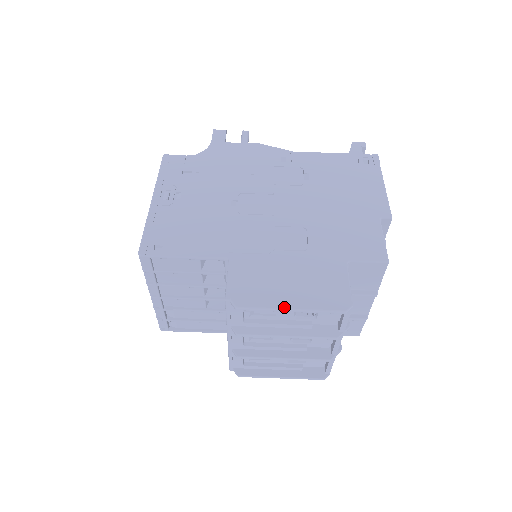
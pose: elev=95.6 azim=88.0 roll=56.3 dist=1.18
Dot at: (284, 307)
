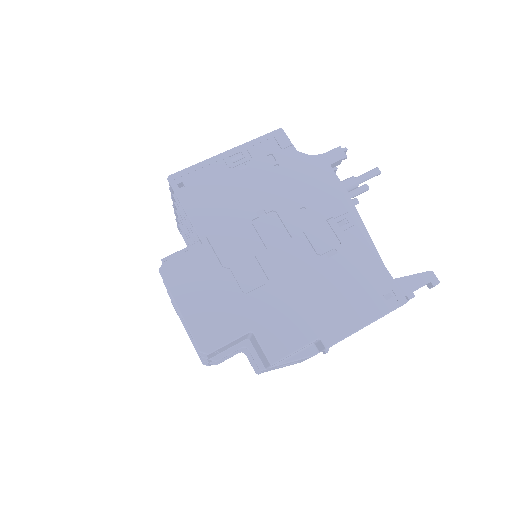
Dot at: (178, 304)
